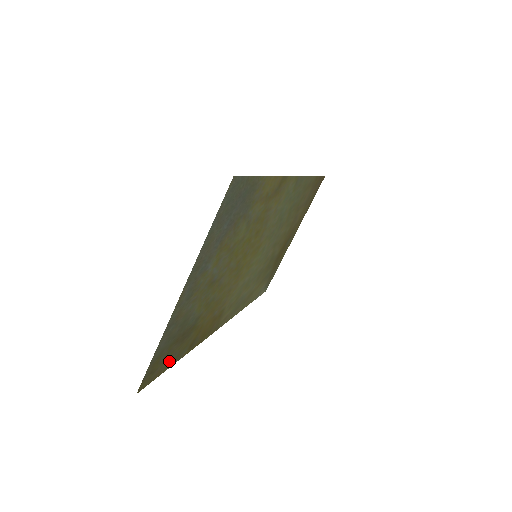
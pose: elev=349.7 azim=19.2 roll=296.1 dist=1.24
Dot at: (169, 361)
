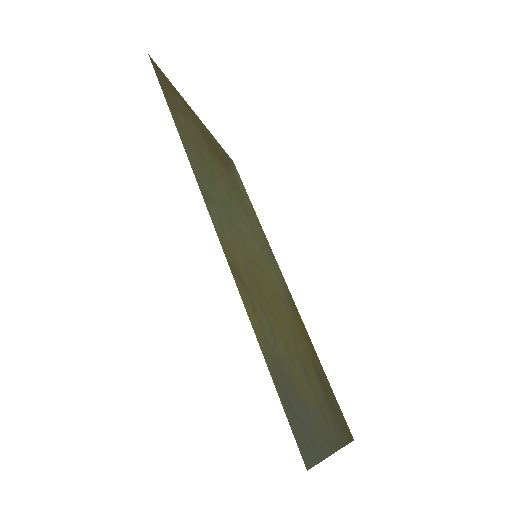
Dot at: (331, 394)
